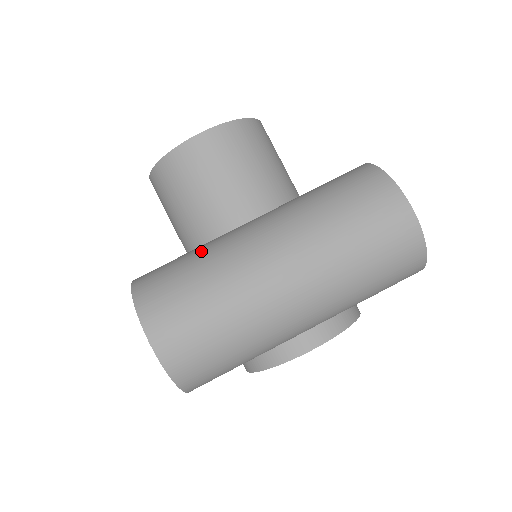
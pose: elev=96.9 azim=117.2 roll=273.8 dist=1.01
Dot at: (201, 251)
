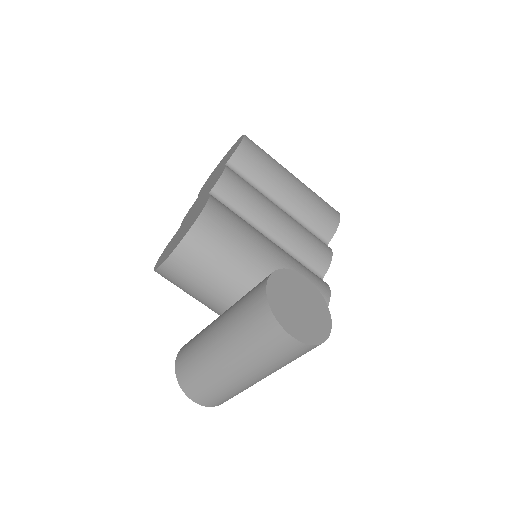
Dot at: (197, 353)
